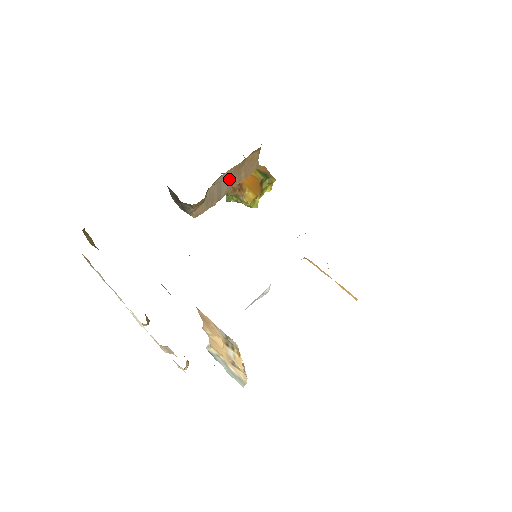
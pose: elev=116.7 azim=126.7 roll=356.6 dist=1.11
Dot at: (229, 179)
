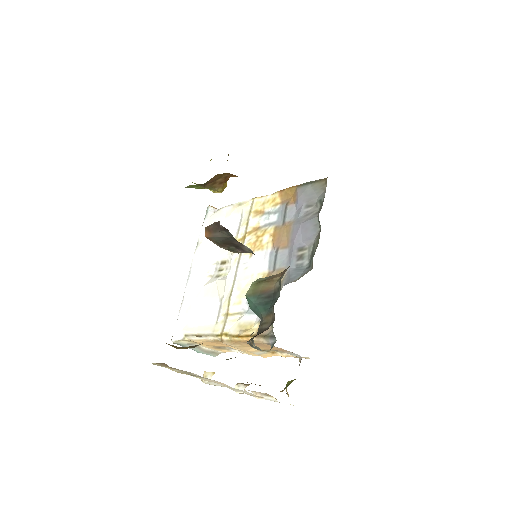
Dot at: occluded
